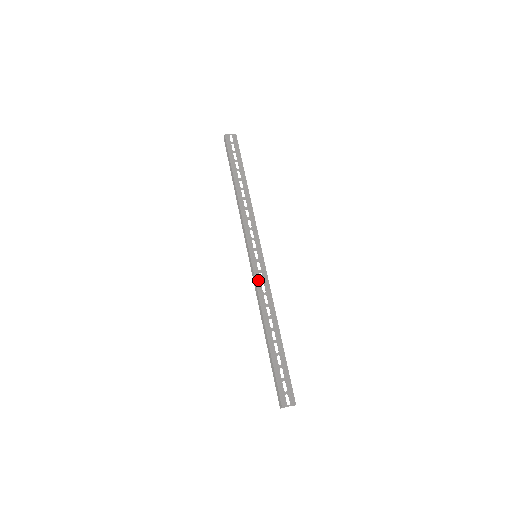
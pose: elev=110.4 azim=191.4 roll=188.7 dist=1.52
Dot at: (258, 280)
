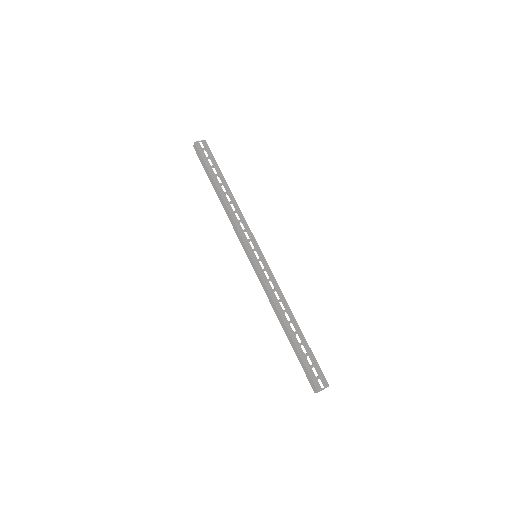
Dot at: (265, 279)
